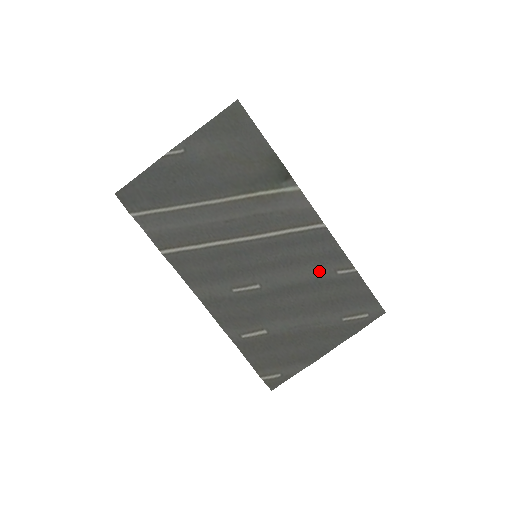
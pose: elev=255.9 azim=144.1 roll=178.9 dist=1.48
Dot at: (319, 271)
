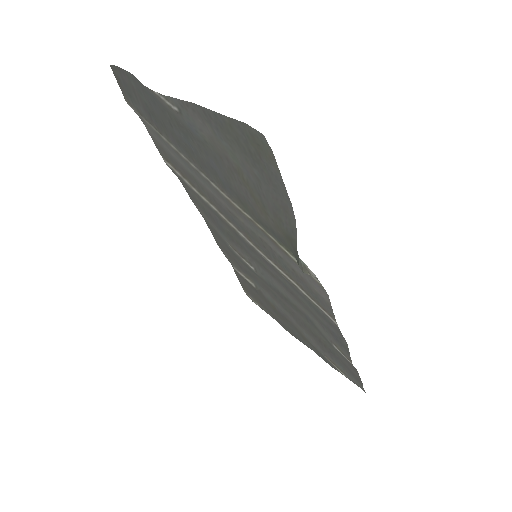
Dot at: (317, 324)
